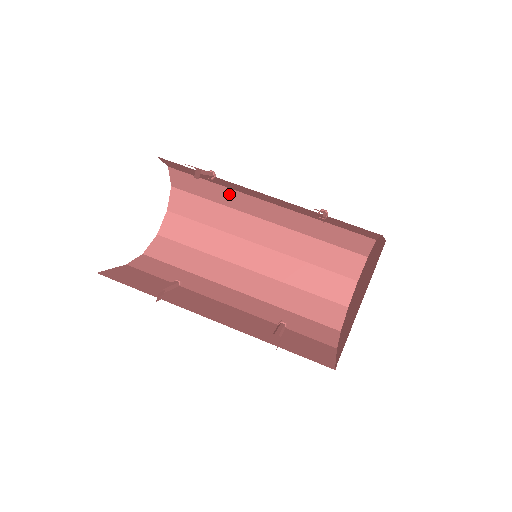
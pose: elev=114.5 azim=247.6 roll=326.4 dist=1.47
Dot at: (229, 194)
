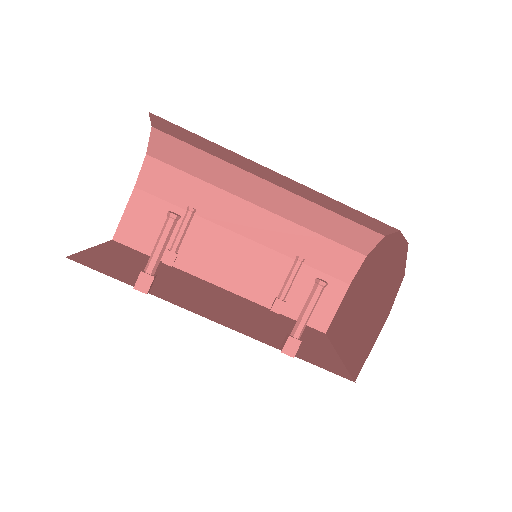
Dot at: occluded
